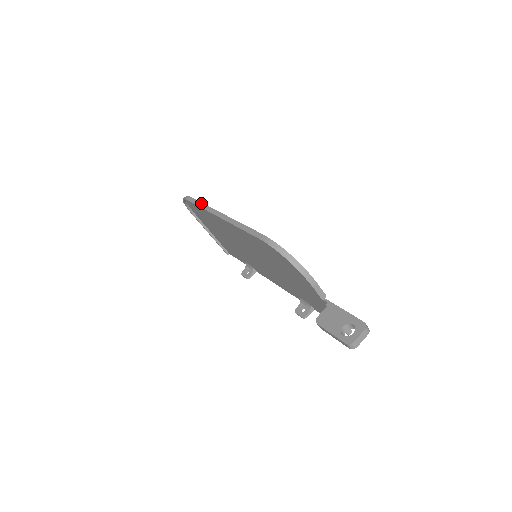
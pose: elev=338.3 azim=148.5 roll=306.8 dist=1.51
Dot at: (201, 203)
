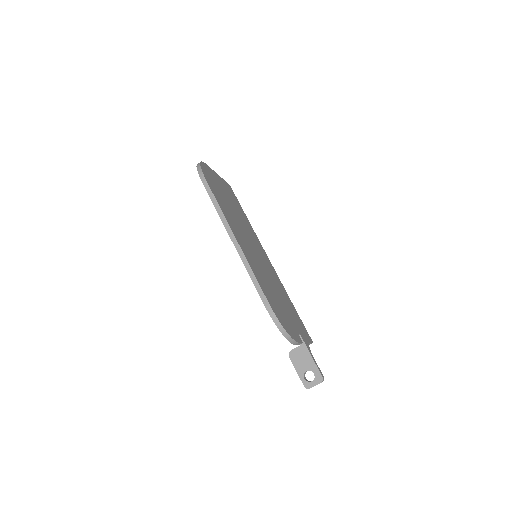
Dot at: (217, 204)
